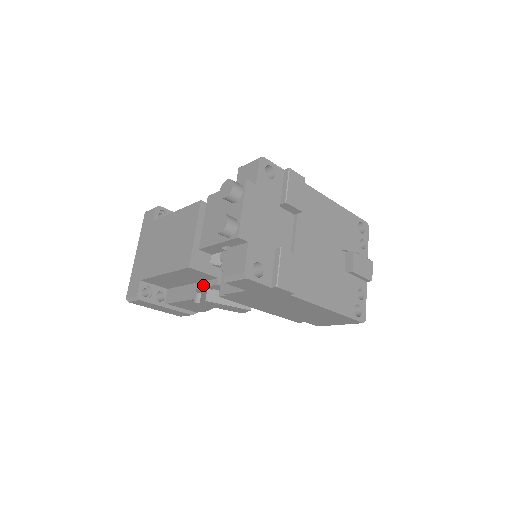
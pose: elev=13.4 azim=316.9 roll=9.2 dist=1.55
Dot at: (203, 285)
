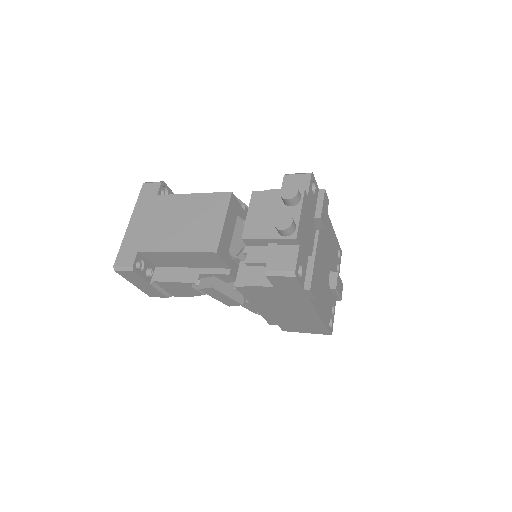
Dot at: (209, 272)
